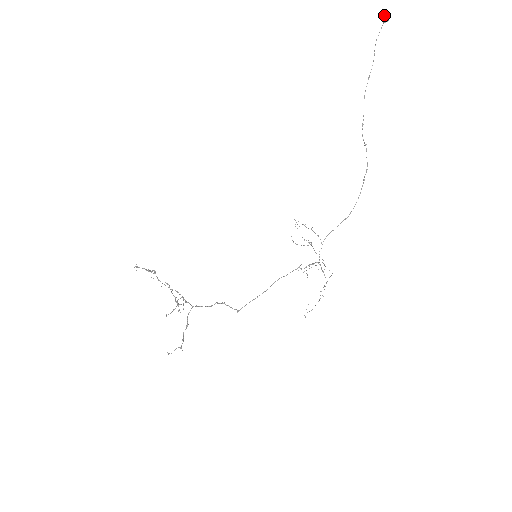
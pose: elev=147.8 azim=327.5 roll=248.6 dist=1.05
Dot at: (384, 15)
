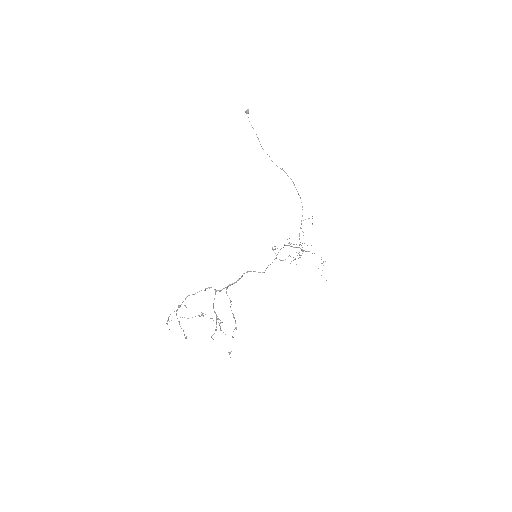
Dot at: (245, 111)
